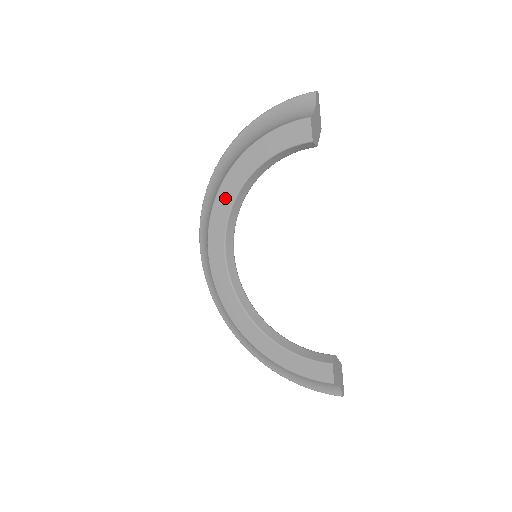
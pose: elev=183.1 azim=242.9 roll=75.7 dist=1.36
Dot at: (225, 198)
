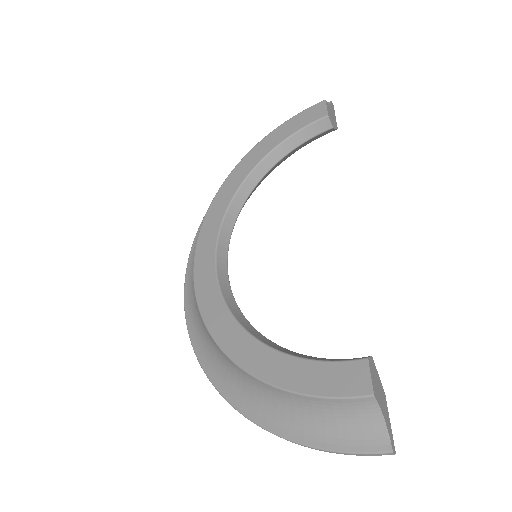
Dot at: (227, 191)
